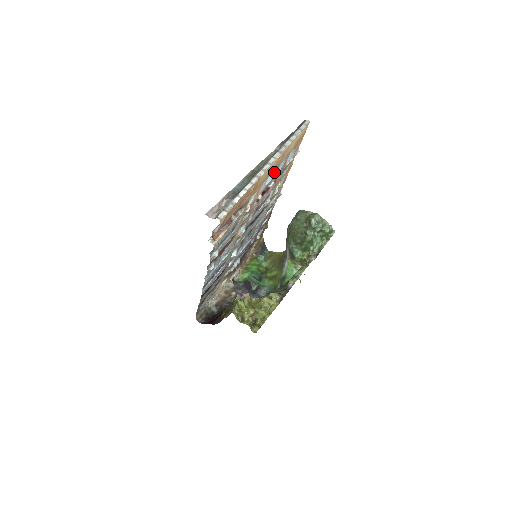
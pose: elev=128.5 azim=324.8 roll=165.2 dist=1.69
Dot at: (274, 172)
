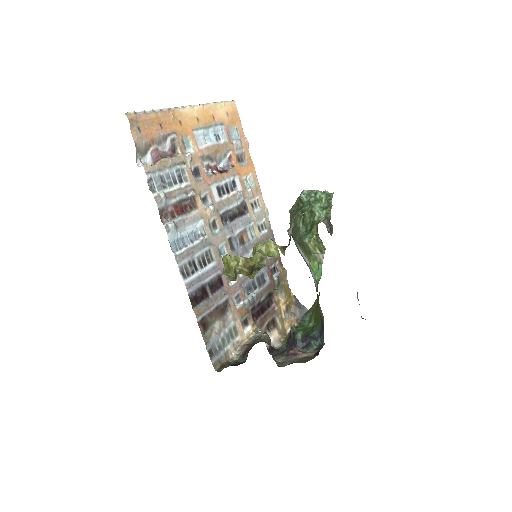
Dot at: (213, 136)
